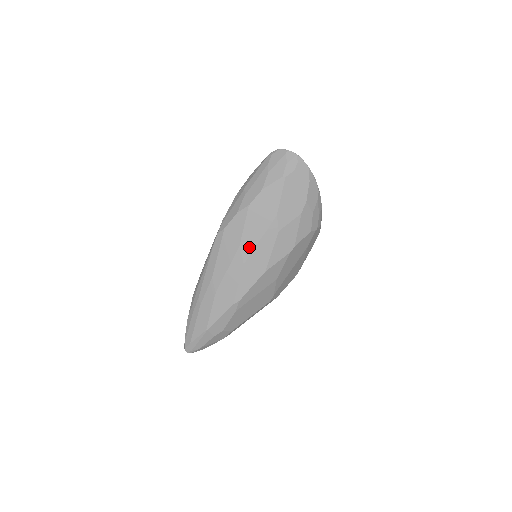
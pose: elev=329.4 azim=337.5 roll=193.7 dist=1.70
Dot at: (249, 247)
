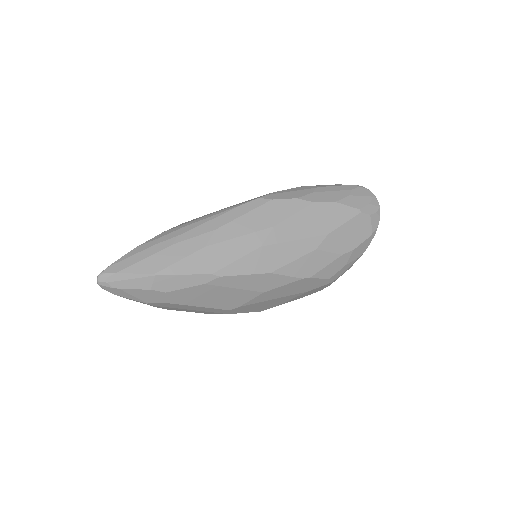
Dot at: (280, 236)
